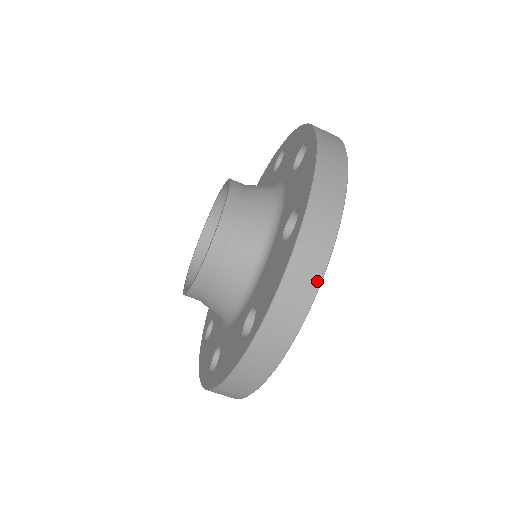
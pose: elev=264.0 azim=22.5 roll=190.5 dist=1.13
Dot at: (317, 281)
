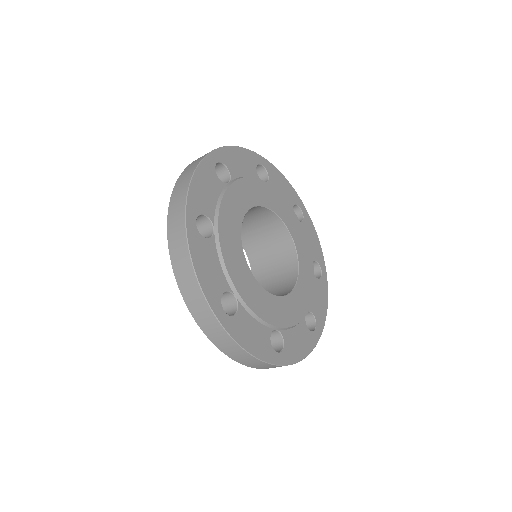
Dot at: (188, 259)
